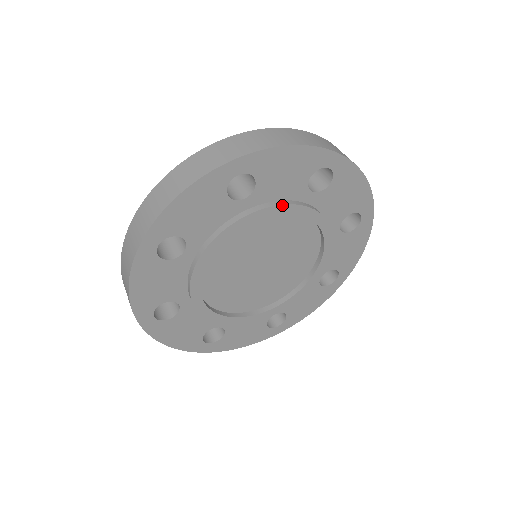
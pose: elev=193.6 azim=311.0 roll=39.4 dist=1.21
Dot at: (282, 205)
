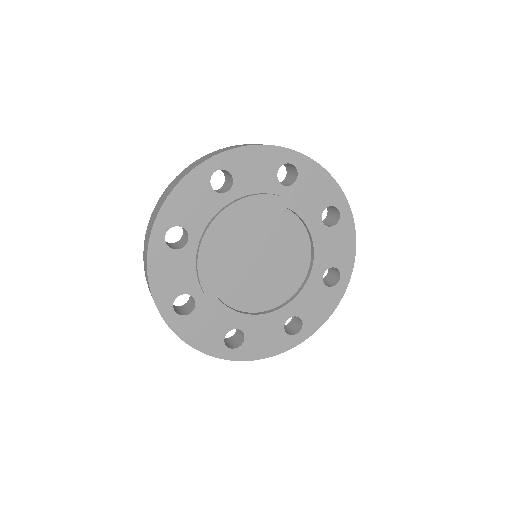
Dot at: (303, 209)
